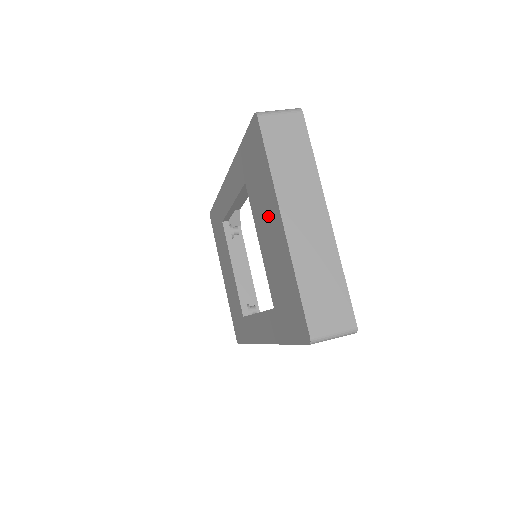
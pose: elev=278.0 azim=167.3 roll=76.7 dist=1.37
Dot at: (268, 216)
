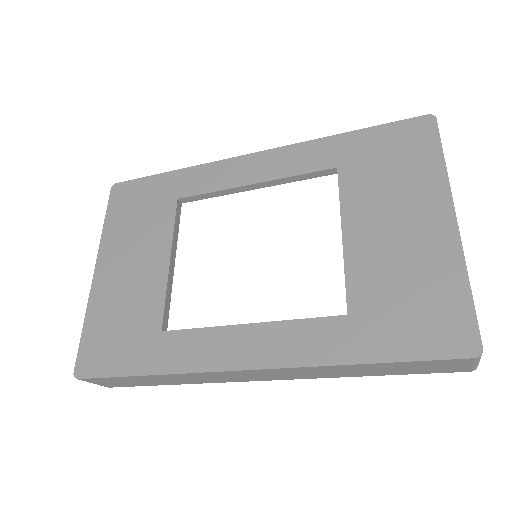
Dot at: (406, 207)
